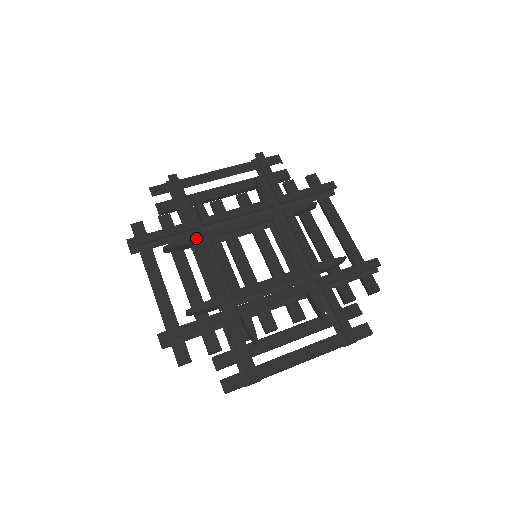
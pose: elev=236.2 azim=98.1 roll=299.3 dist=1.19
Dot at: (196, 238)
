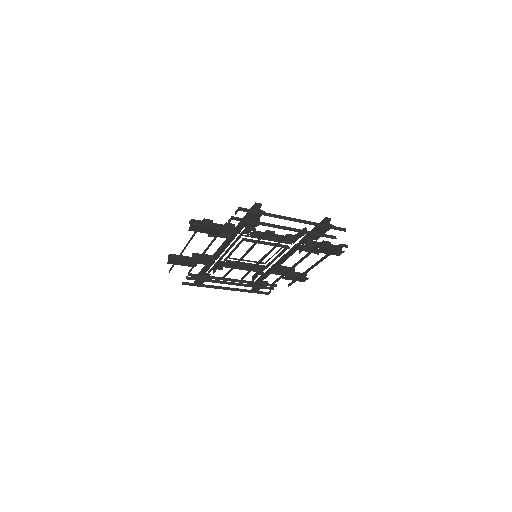
Dot at: (214, 256)
